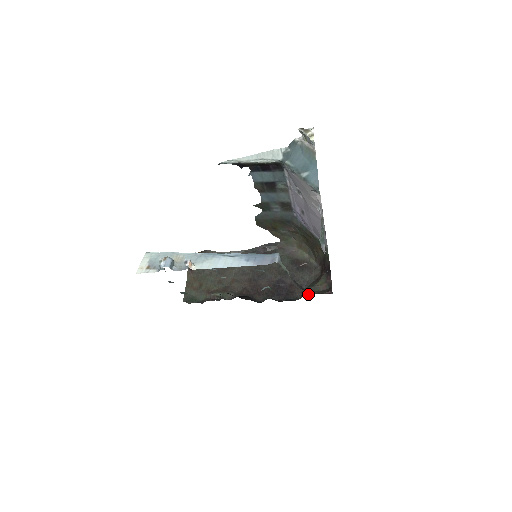
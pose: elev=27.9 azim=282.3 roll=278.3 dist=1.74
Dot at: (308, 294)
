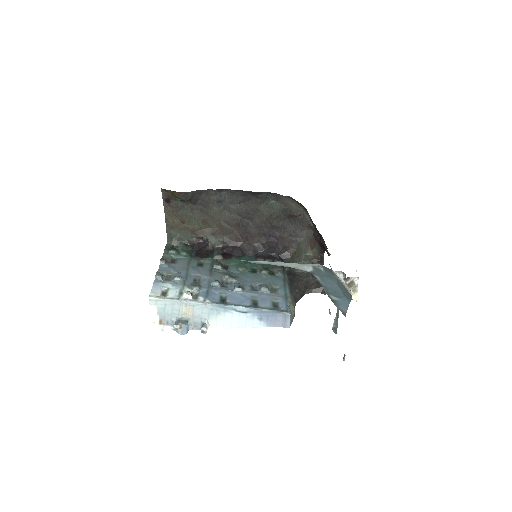
Dot at: (301, 271)
